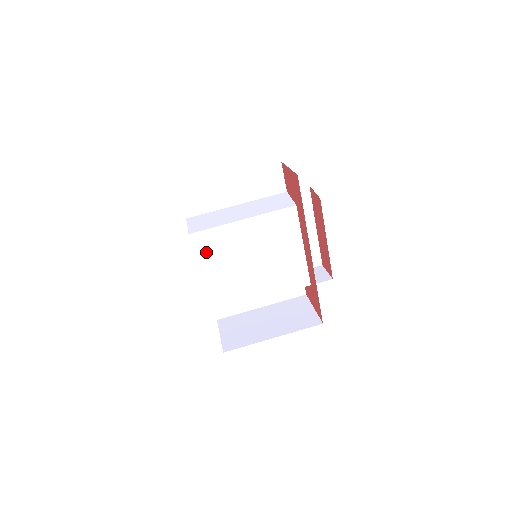
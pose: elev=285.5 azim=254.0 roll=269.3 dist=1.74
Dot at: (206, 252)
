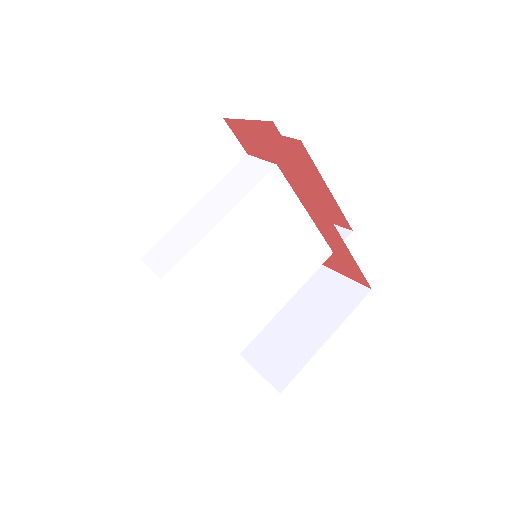
Dot at: (195, 288)
